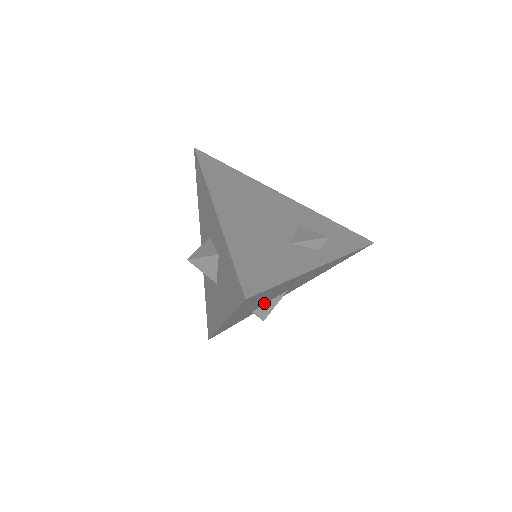
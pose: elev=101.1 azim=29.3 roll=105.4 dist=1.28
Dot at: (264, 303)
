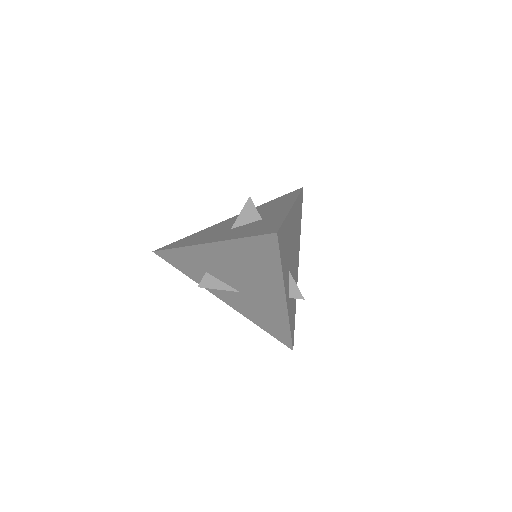
Dot at: (222, 277)
